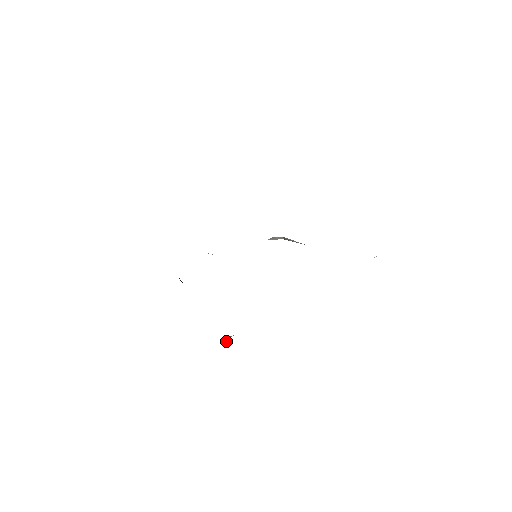
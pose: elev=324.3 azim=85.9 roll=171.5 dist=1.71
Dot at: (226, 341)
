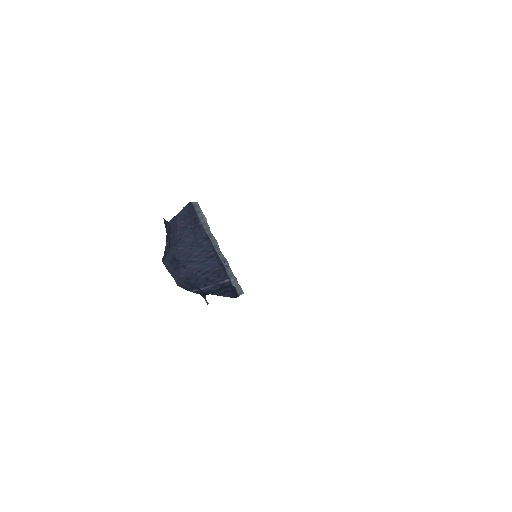
Dot at: occluded
